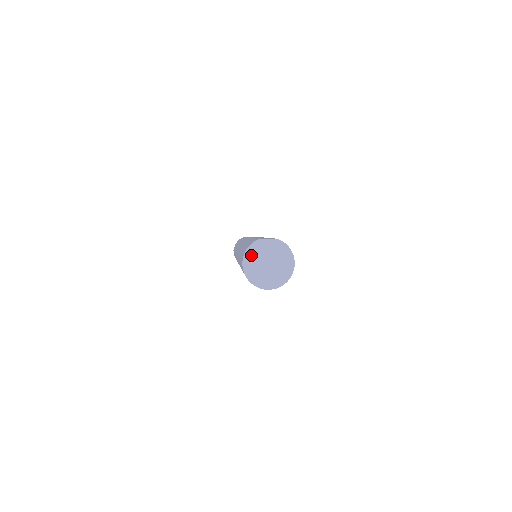
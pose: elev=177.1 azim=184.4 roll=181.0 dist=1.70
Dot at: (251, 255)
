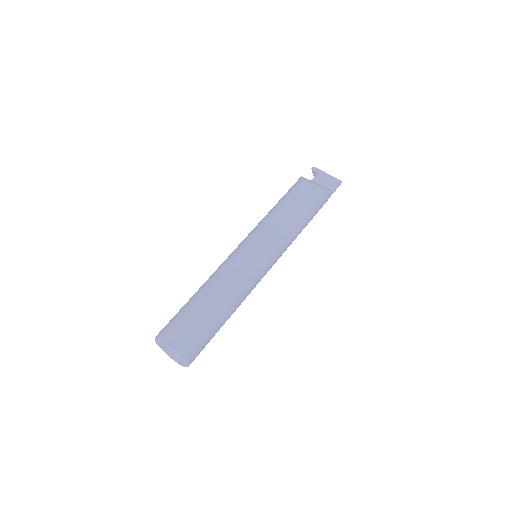
Dot at: (158, 343)
